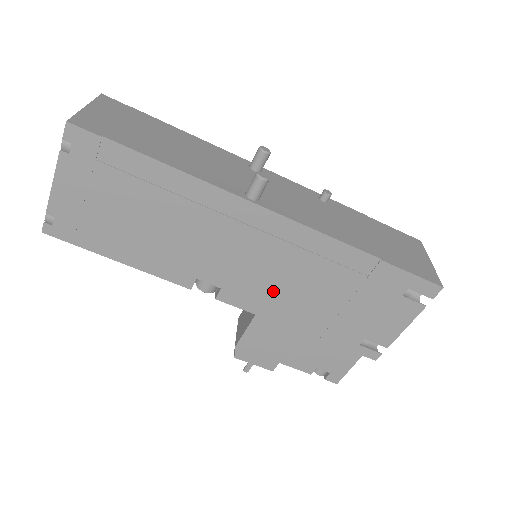
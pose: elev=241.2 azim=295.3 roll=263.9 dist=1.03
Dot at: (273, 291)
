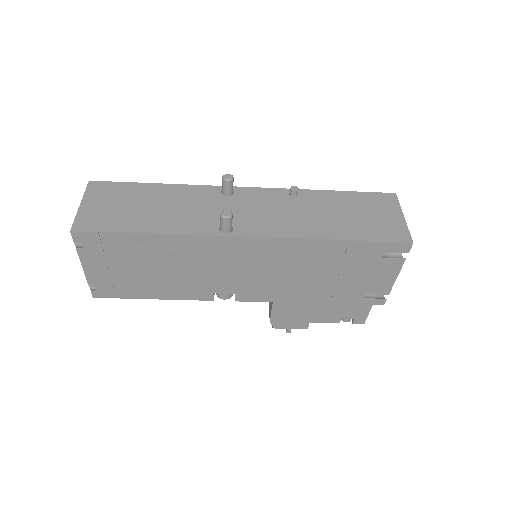
Dot at: (275, 284)
